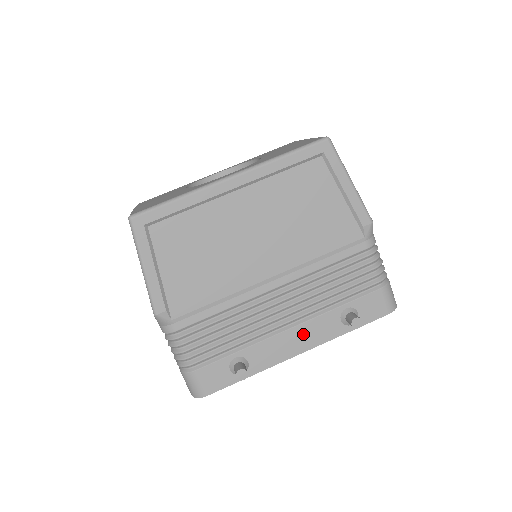
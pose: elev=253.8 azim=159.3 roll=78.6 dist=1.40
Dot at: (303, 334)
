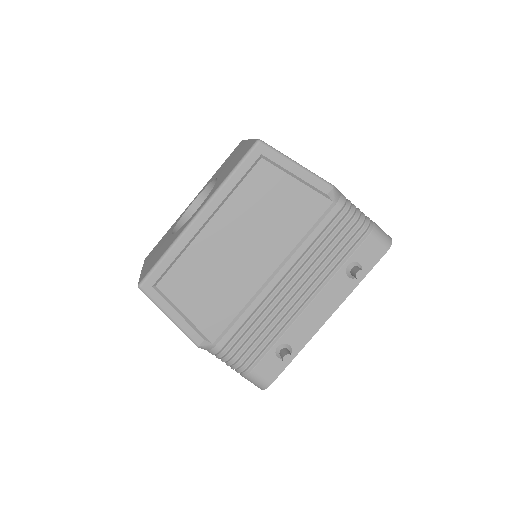
Dot at: (322, 303)
